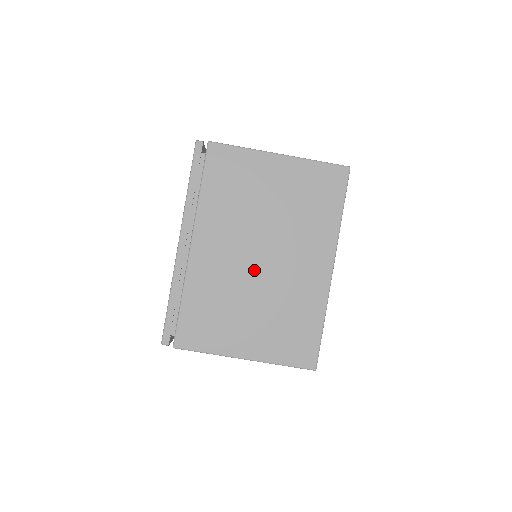
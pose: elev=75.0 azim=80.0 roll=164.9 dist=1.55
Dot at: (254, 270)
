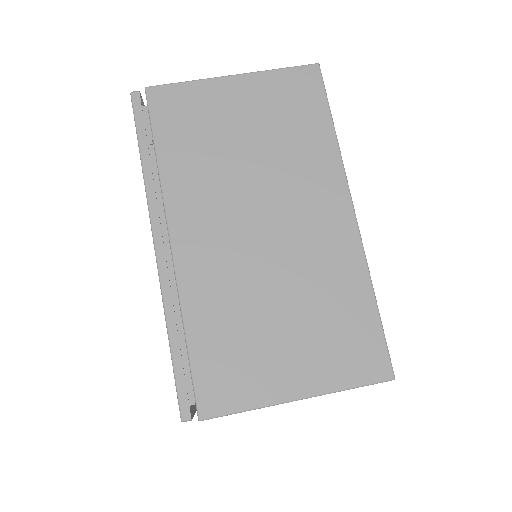
Dot at: occluded
